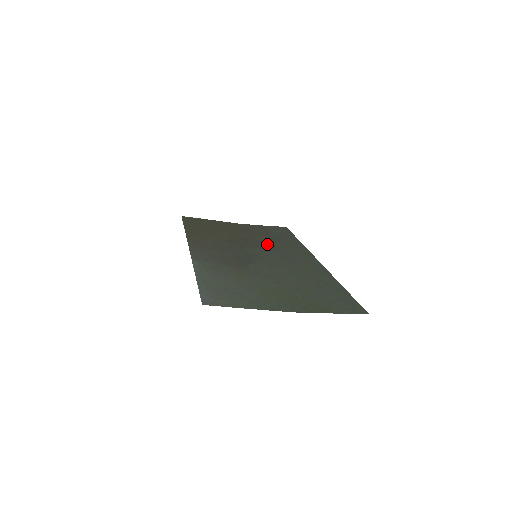
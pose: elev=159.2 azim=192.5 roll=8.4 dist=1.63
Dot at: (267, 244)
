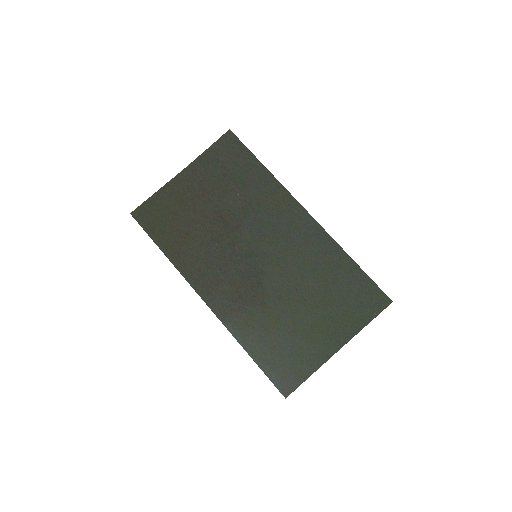
Dot at: (245, 210)
